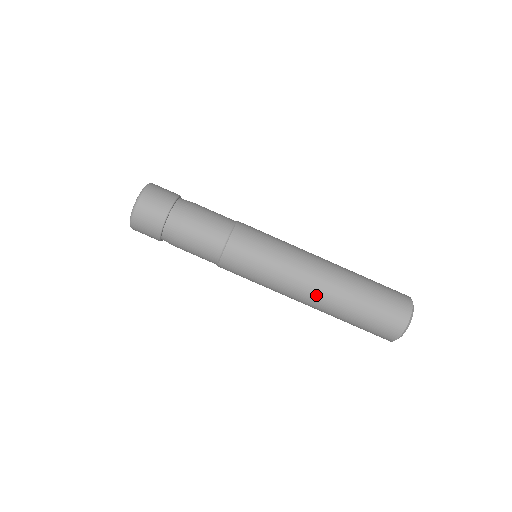
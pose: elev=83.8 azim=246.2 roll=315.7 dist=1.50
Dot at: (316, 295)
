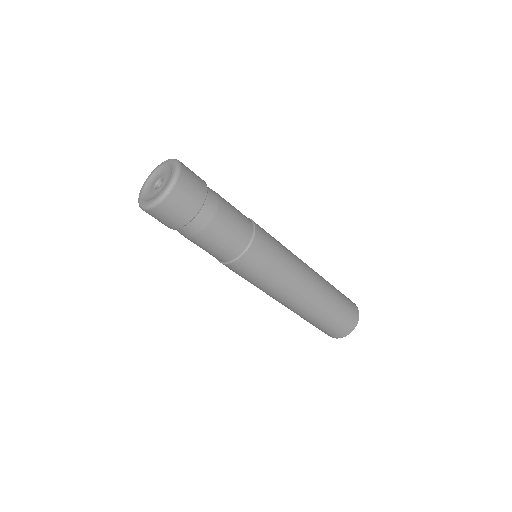
Dot at: occluded
